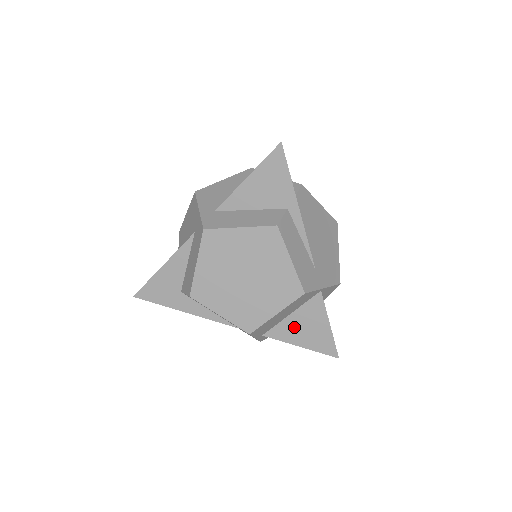
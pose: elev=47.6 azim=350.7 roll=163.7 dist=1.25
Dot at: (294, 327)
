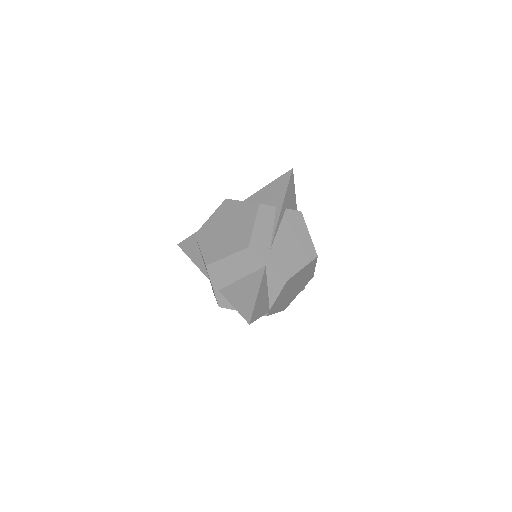
Dot at: (238, 289)
